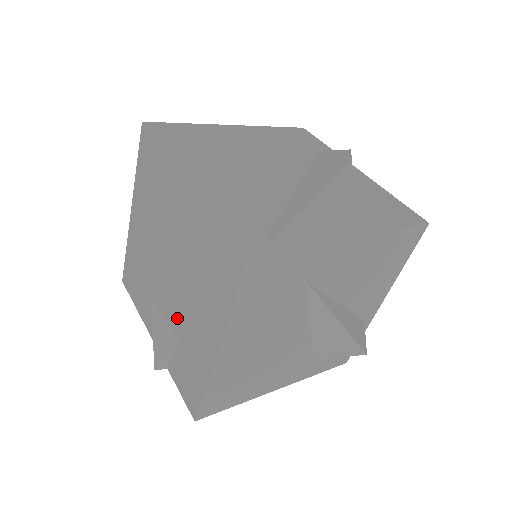
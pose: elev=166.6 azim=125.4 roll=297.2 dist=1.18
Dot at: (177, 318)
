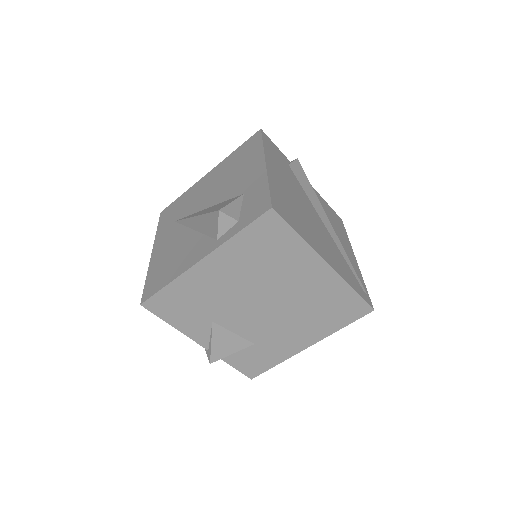
Dot at: (258, 333)
